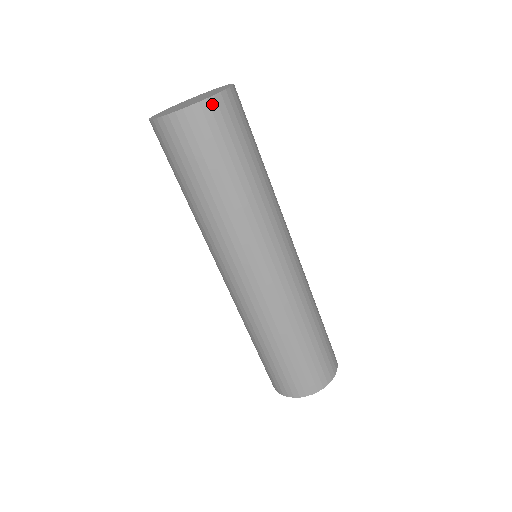
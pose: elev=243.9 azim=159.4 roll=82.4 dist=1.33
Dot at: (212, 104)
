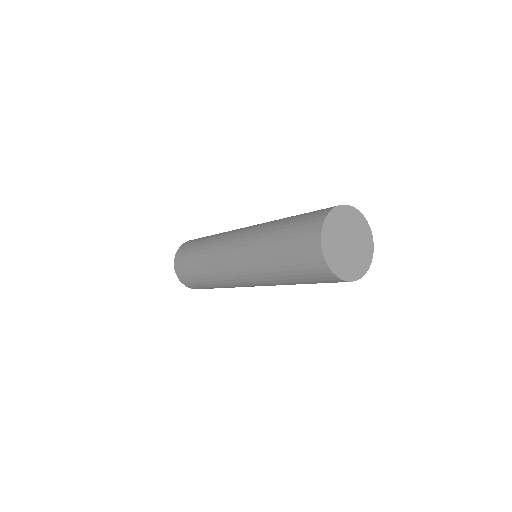
Dot at: occluded
